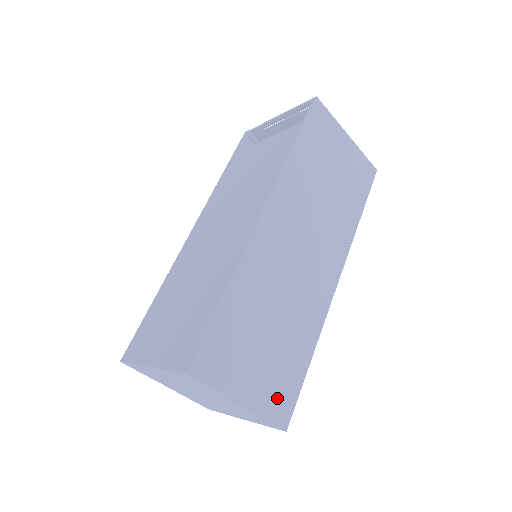
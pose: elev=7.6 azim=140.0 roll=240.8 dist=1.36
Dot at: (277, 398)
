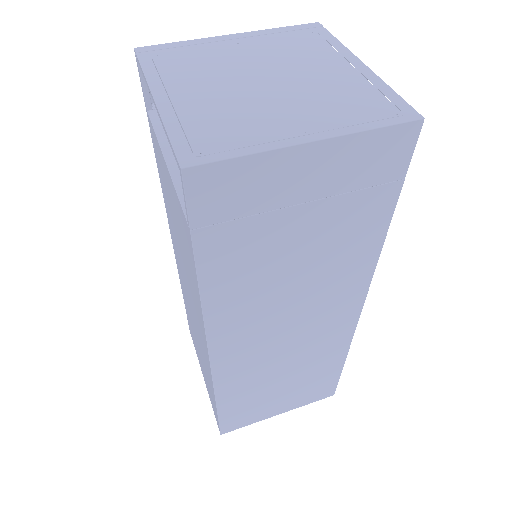
Dot at: (314, 394)
